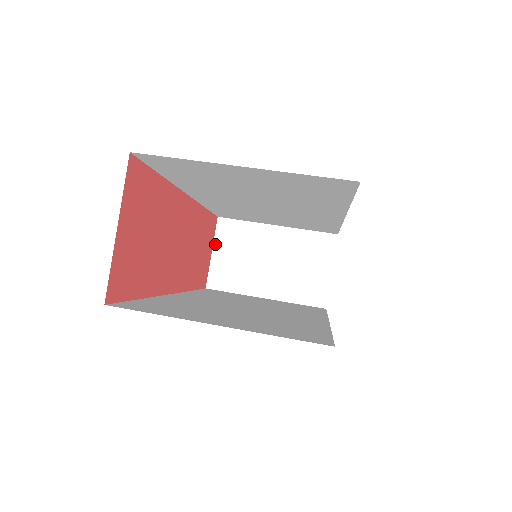
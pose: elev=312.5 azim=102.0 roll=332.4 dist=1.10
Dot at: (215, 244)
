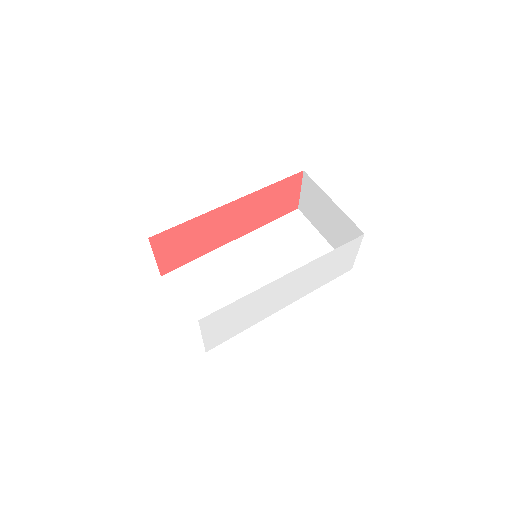
Dot at: (302, 187)
